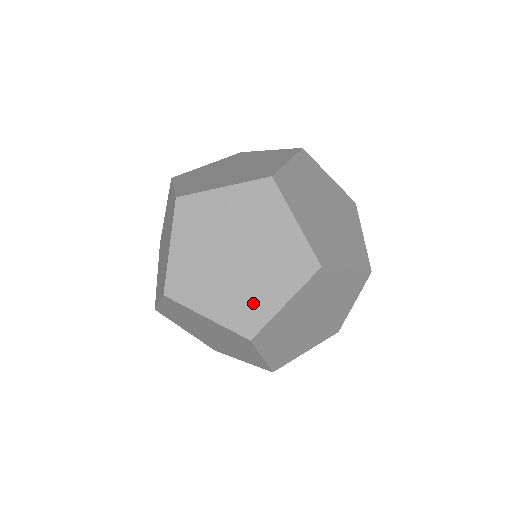
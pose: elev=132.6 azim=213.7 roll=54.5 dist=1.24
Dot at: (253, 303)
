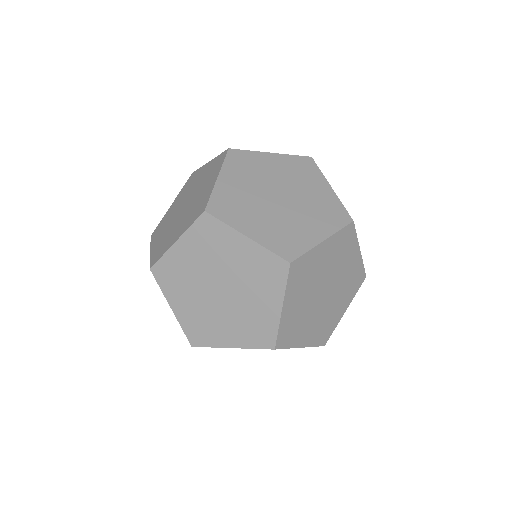
Dot at: (257, 320)
